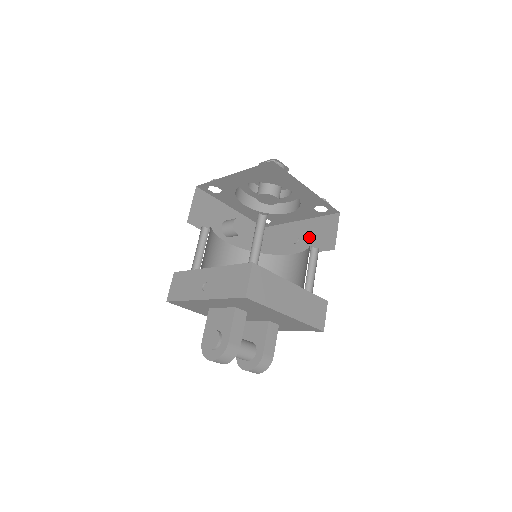
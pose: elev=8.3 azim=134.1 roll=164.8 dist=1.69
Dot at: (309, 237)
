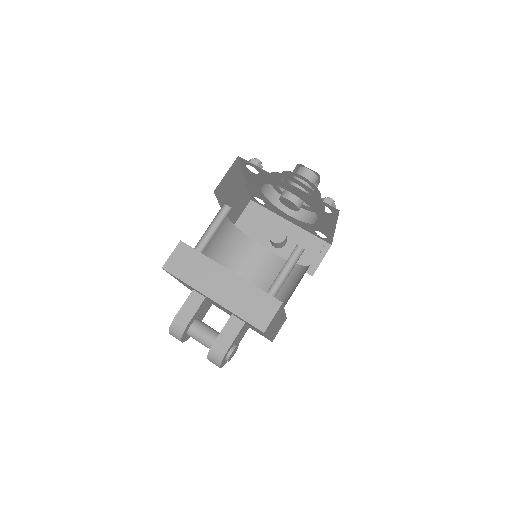
Dot at: occluded
